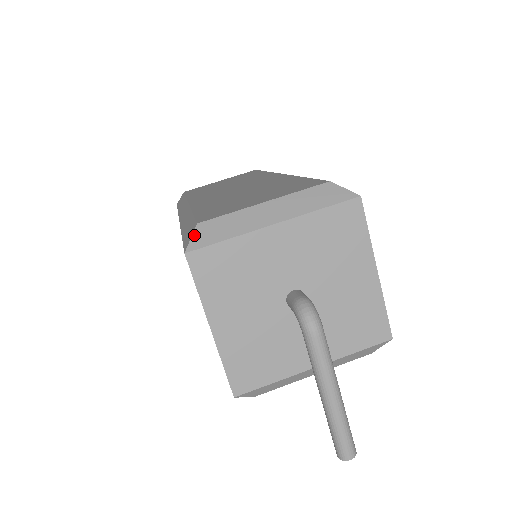
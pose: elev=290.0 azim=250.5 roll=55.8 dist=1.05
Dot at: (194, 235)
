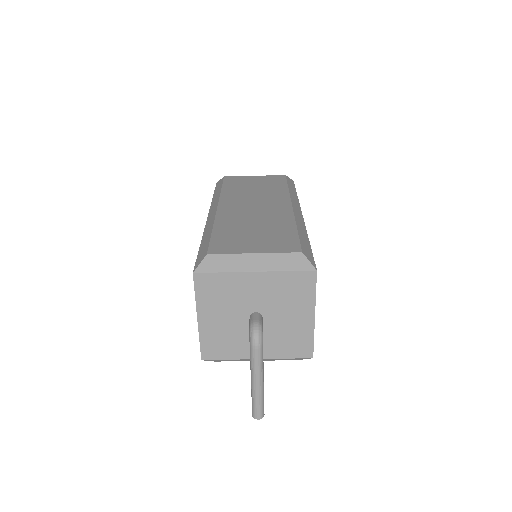
Dot at: (202, 262)
